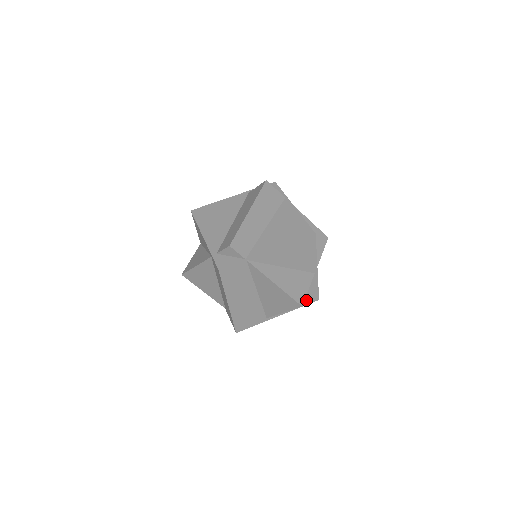
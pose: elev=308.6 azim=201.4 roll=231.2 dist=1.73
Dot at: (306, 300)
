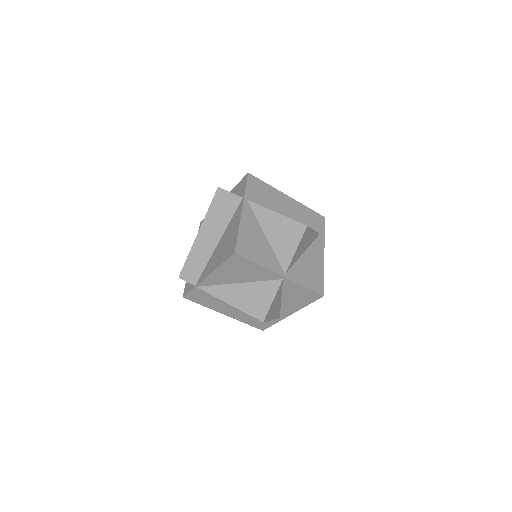
Dot at: (306, 299)
